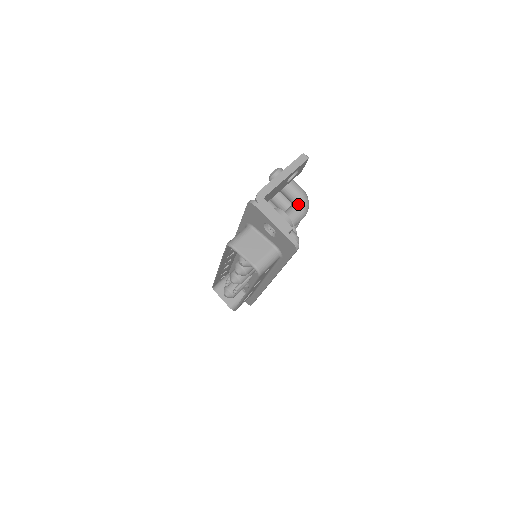
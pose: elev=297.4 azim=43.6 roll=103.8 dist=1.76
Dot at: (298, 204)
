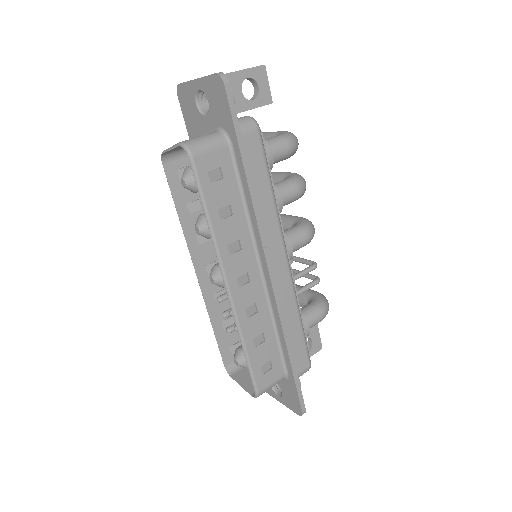
Dot at: (277, 135)
